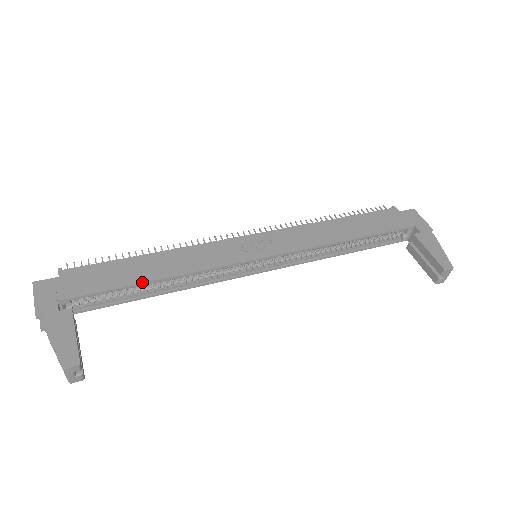
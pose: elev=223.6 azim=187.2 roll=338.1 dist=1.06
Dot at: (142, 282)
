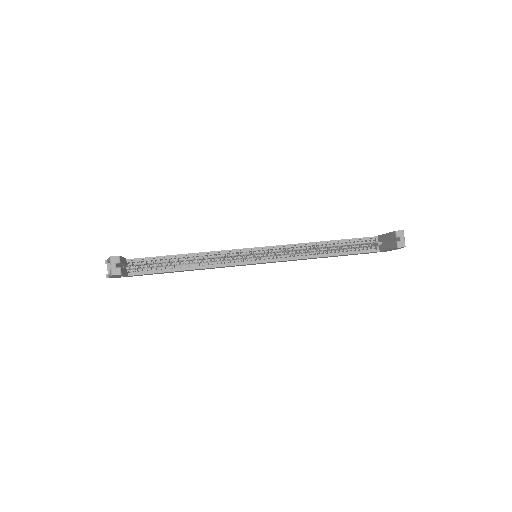
Dot at: (173, 255)
